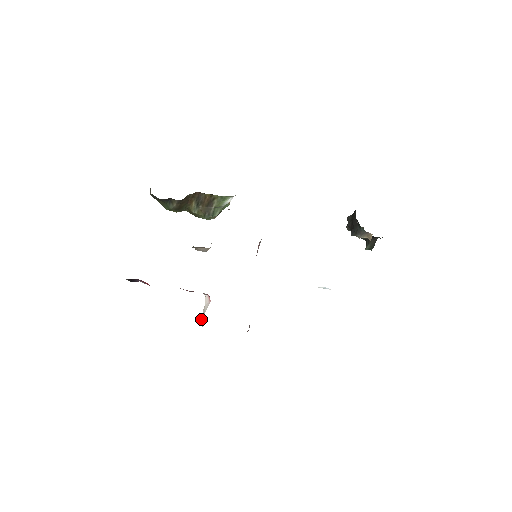
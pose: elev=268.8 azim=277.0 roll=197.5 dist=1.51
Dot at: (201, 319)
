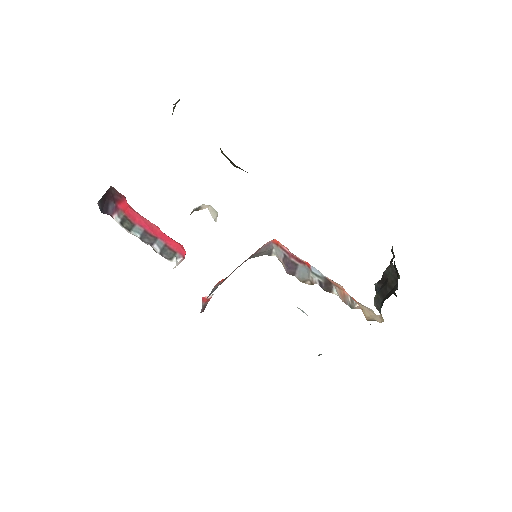
Dot at: occluded
